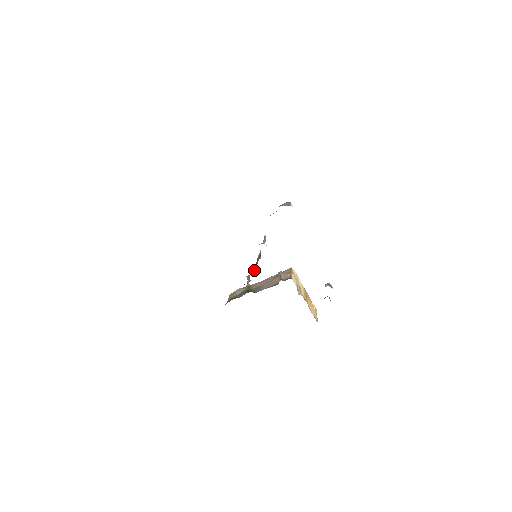
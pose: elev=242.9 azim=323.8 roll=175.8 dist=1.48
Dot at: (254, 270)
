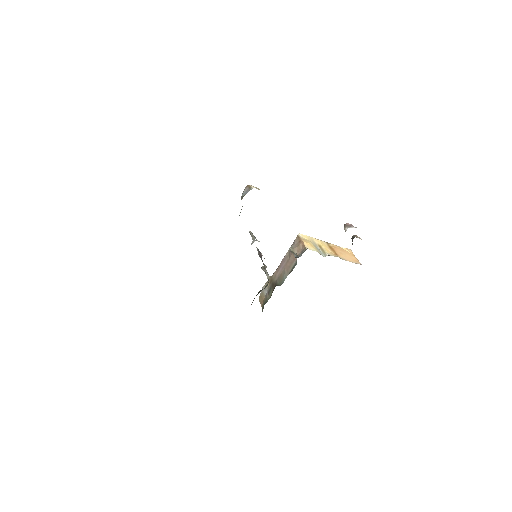
Dot at: (264, 268)
